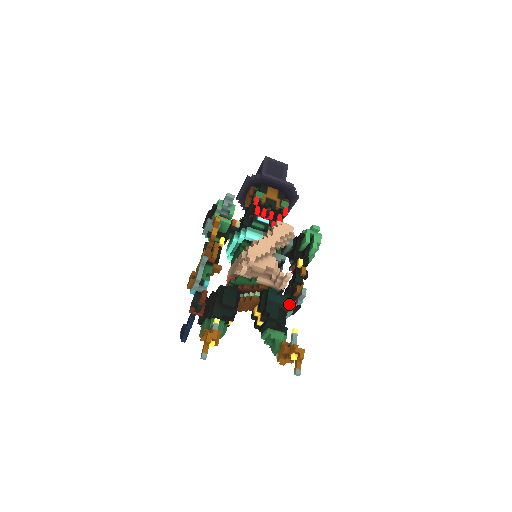
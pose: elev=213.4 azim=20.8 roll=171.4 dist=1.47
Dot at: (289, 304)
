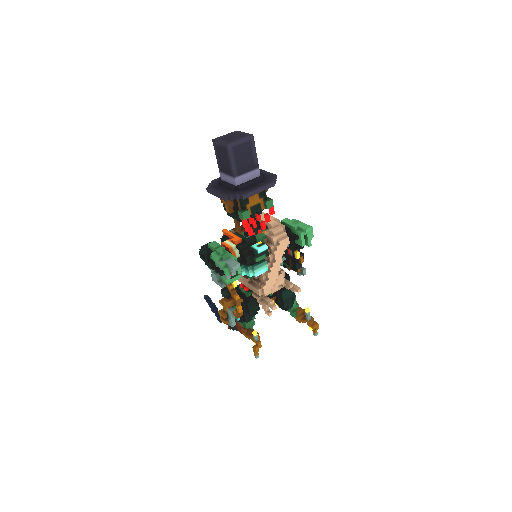
Dot at: (289, 269)
